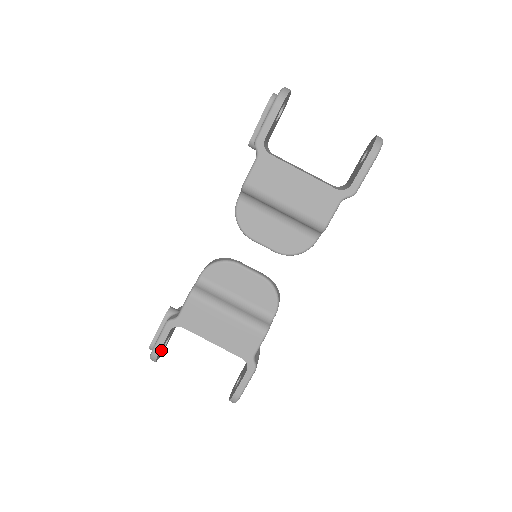
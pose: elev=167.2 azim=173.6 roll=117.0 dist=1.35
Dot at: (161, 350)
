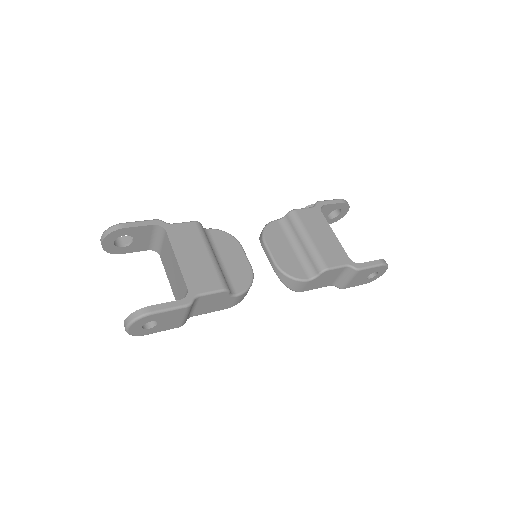
Dot at: (122, 235)
